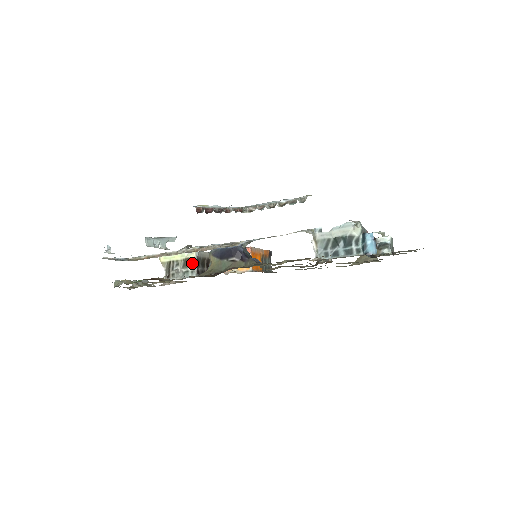
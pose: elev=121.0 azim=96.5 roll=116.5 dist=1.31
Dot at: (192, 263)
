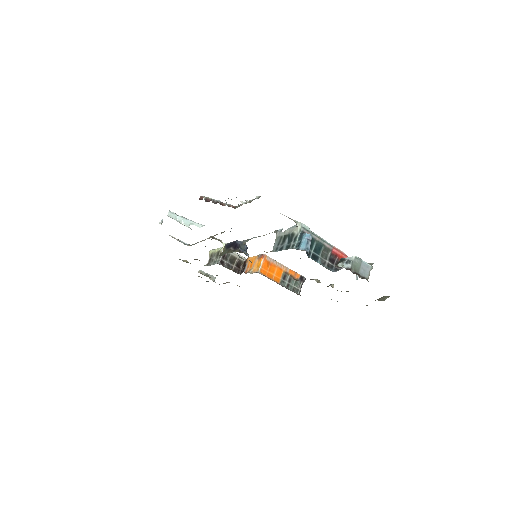
Dot at: occluded
